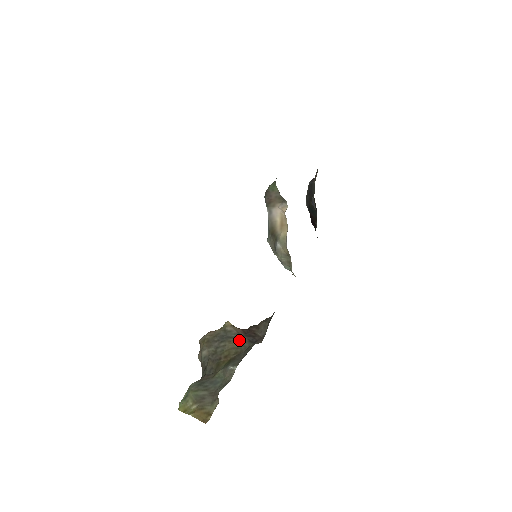
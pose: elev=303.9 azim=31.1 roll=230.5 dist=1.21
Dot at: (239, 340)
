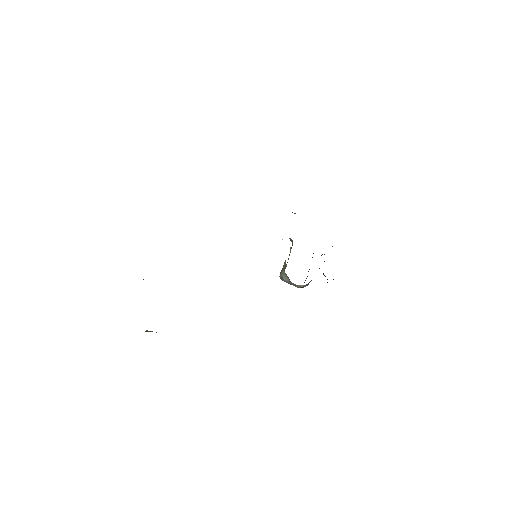
Dot at: occluded
